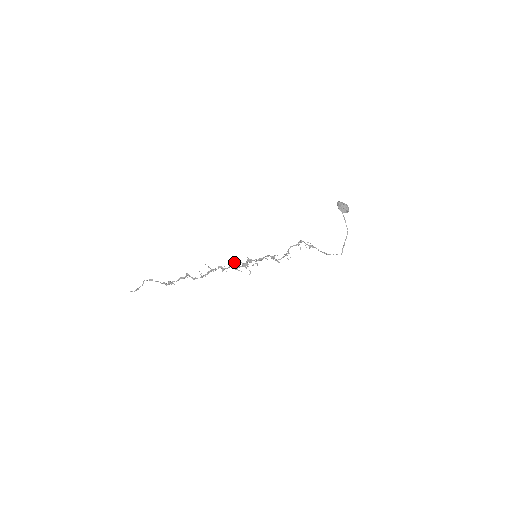
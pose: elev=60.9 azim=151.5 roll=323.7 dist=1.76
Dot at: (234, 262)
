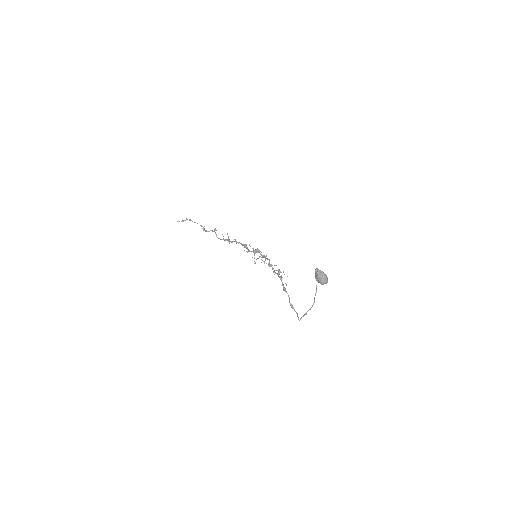
Dot at: occluded
